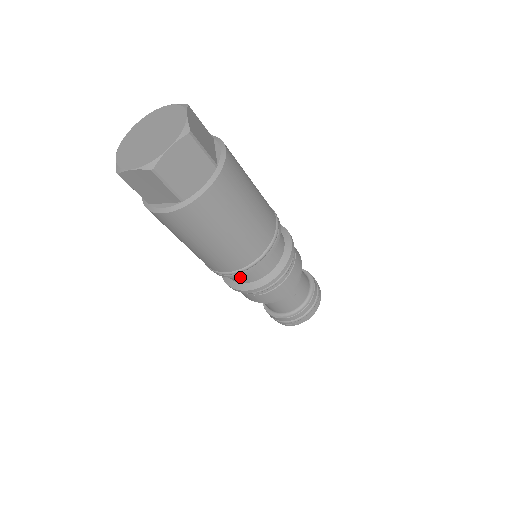
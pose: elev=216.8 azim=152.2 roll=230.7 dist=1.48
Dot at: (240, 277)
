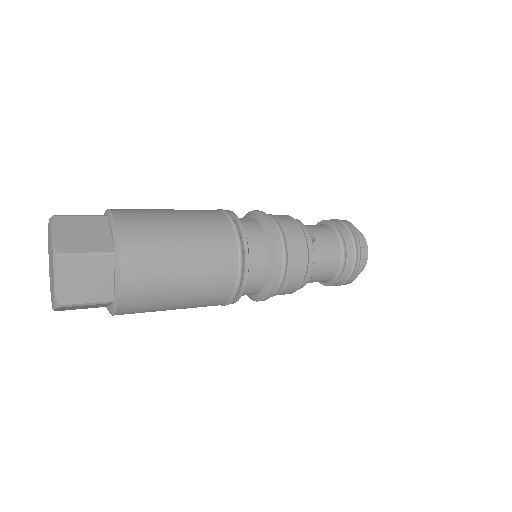
Dot at: occluded
